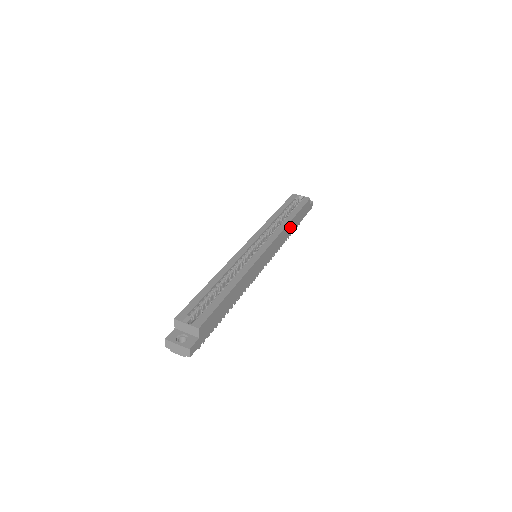
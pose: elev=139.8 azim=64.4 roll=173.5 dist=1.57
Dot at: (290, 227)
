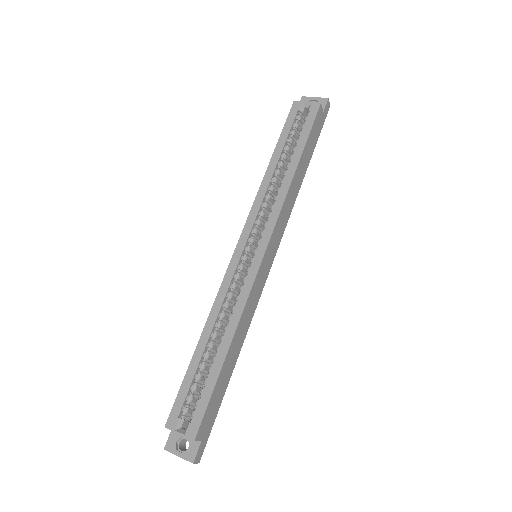
Dot at: (297, 179)
